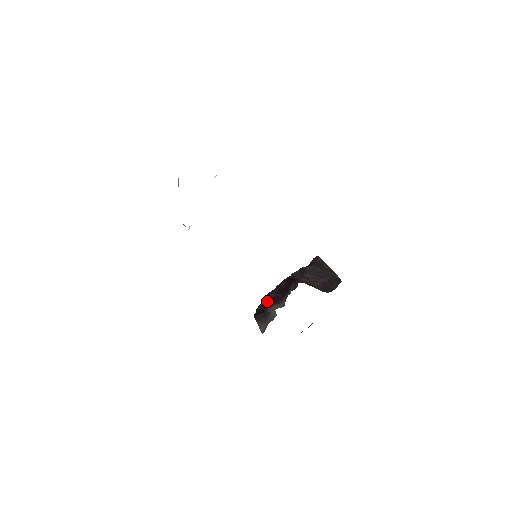
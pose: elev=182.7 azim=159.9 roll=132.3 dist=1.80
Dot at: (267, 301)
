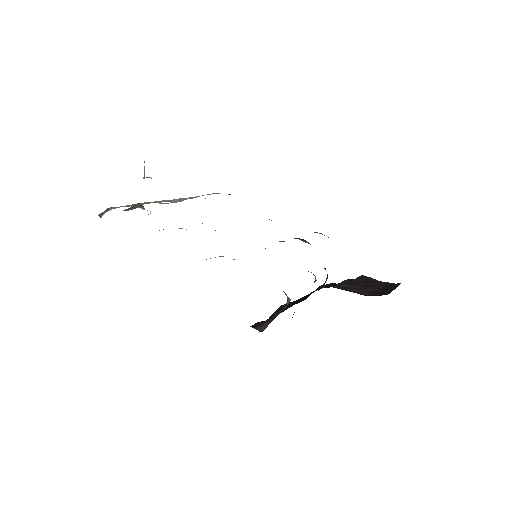
Dot at: (276, 313)
